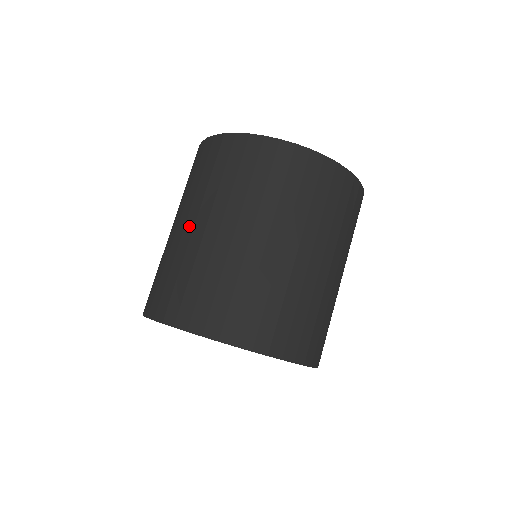
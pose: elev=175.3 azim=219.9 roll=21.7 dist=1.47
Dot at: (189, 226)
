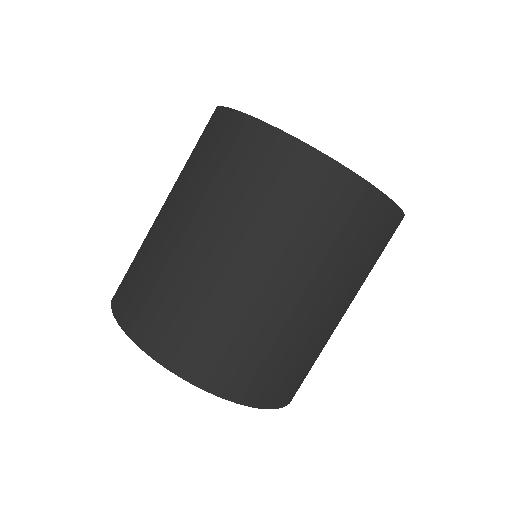
Dot at: occluded
